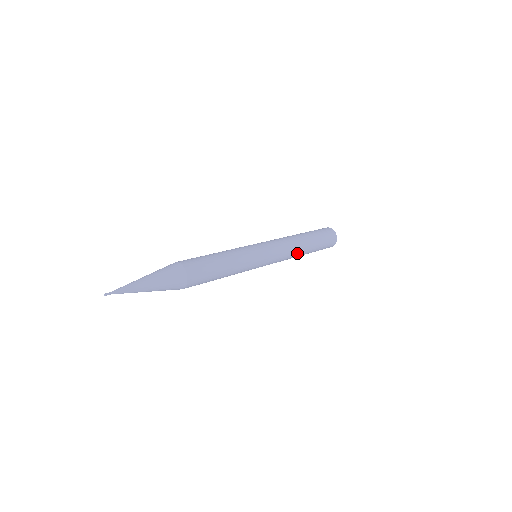
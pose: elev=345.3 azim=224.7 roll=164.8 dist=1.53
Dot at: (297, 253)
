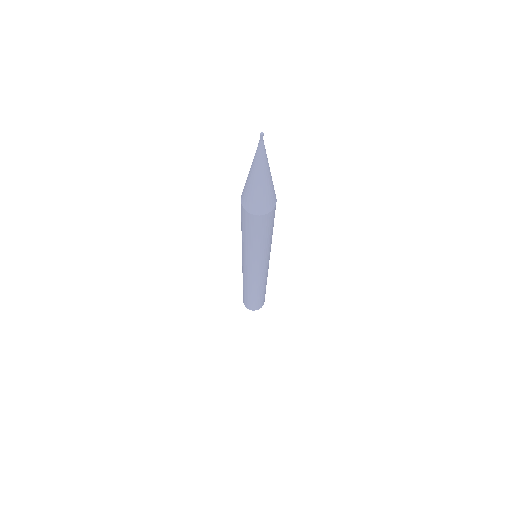
Dot at: (265, 283)
